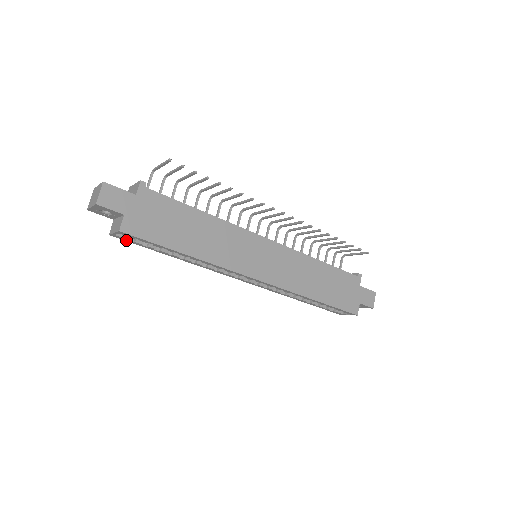
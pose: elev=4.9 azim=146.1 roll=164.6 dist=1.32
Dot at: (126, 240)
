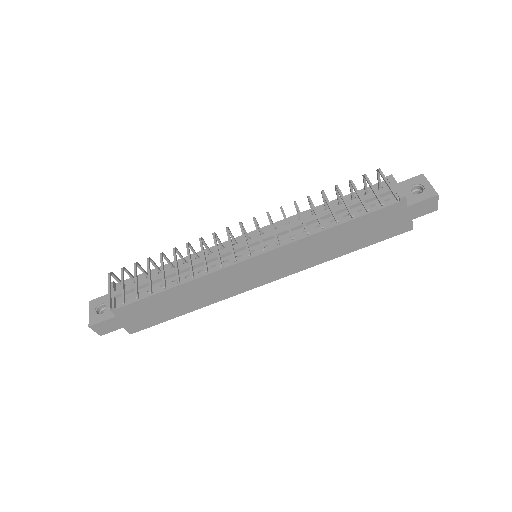
Dot at: occluded
